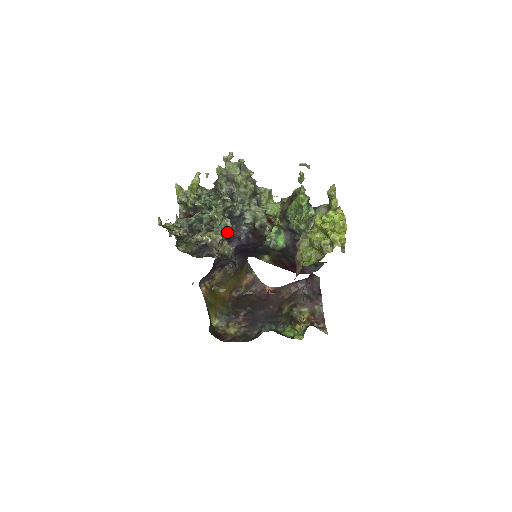
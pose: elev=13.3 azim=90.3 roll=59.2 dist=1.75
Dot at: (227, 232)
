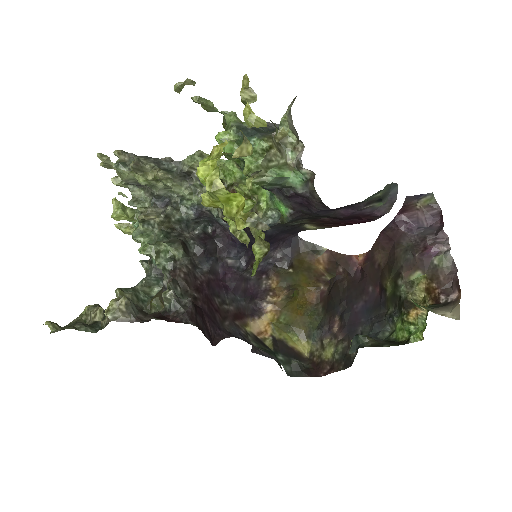
Dot at: (177, 260)
